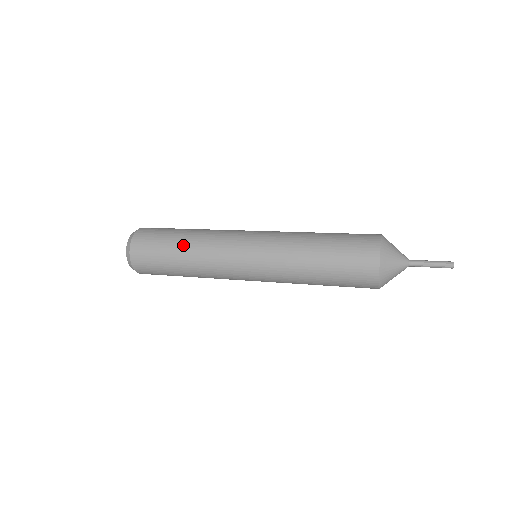
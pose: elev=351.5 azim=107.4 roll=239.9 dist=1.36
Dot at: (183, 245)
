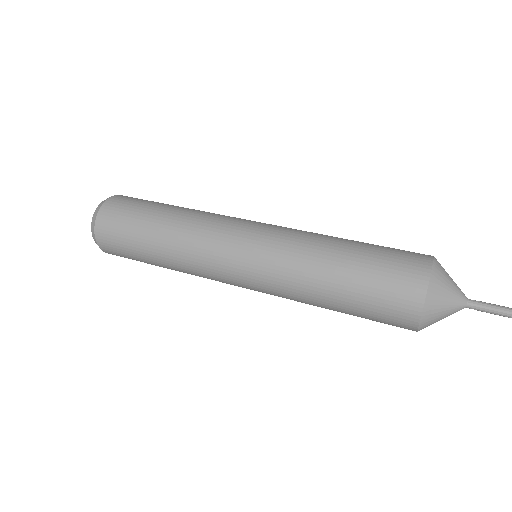
Dot at: (161, 230)
